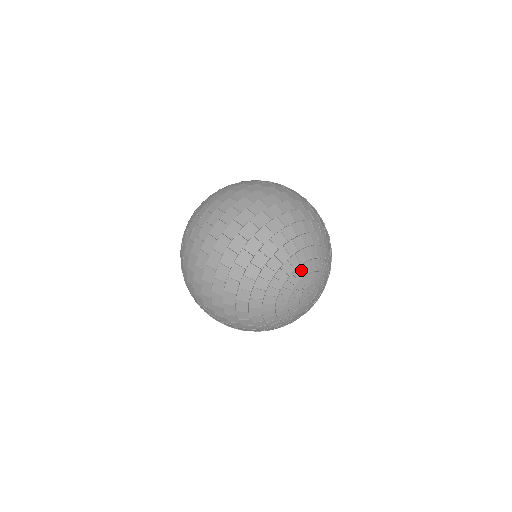
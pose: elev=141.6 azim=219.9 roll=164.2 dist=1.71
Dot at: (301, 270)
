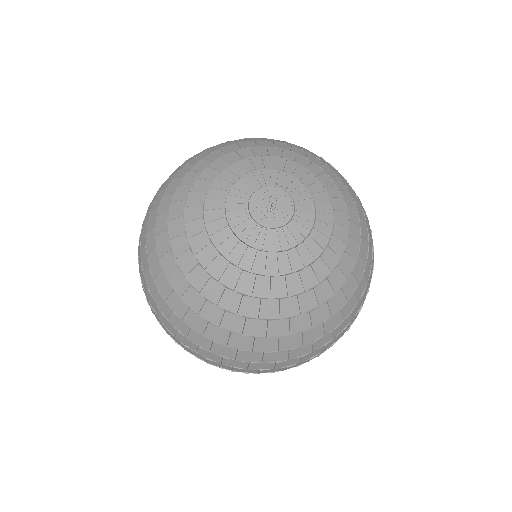
Dot at: (278, 162)
